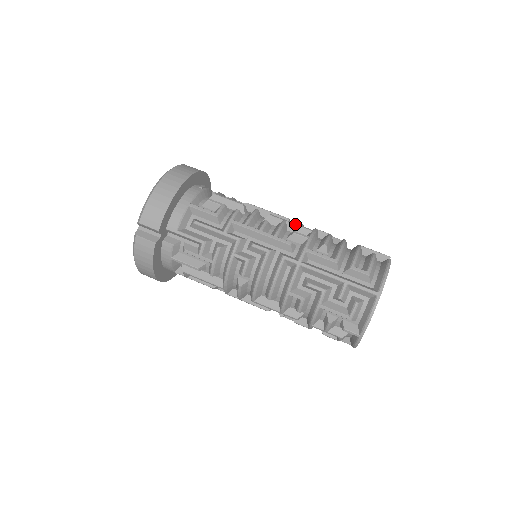
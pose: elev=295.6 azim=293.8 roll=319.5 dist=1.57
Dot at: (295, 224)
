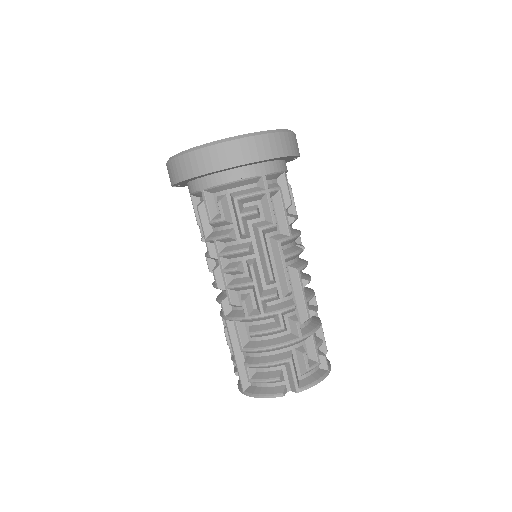
Dot at: (257, 295)
